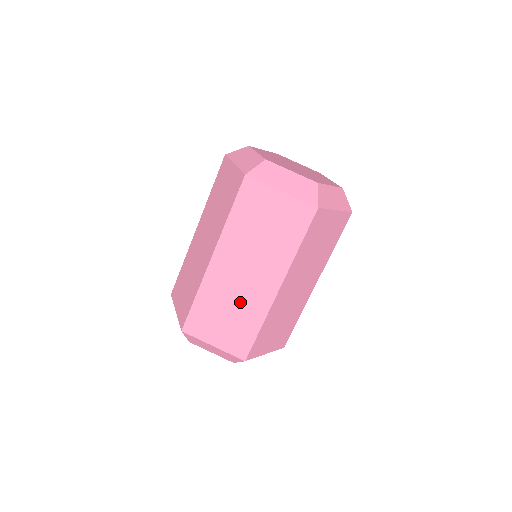
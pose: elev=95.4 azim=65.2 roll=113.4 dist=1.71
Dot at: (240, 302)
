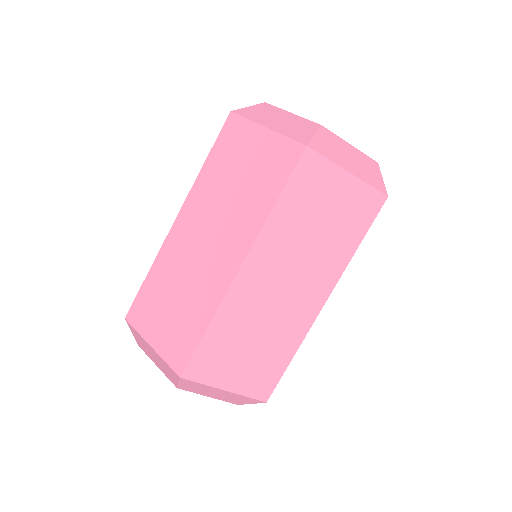
Dot at: (272, 326)
